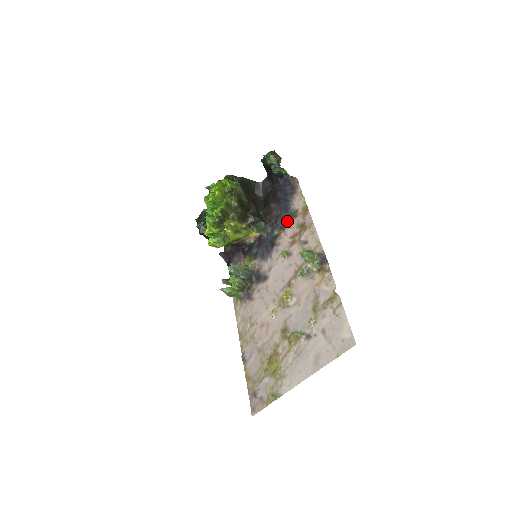
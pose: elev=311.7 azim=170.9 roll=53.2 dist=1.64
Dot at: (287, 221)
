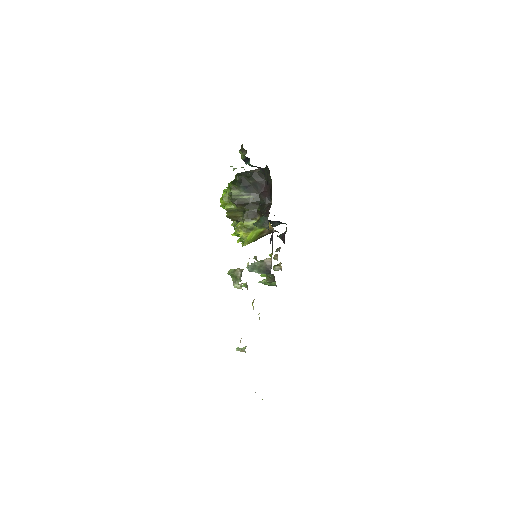
Dot at: occluded
